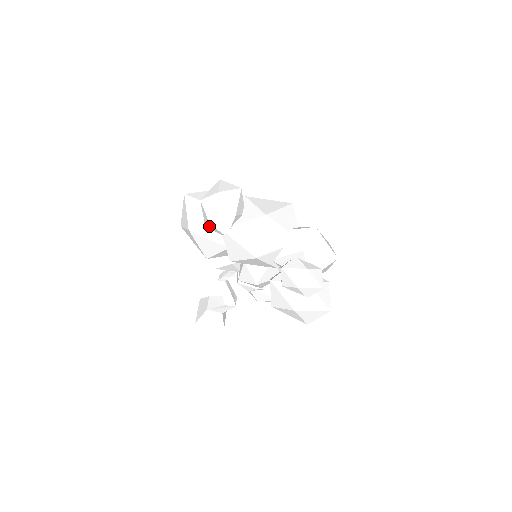
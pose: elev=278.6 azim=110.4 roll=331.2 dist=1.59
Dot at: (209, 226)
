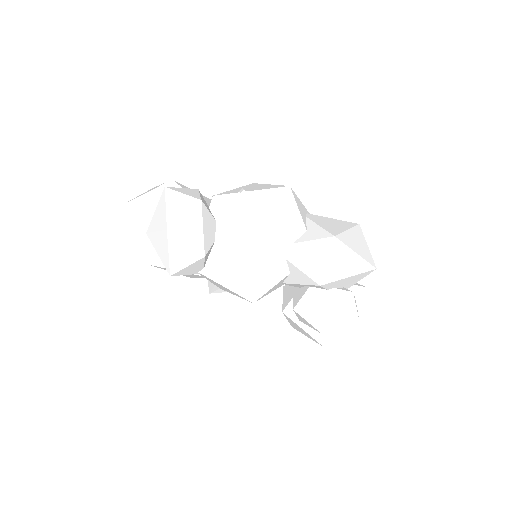
Dot at: occluded
